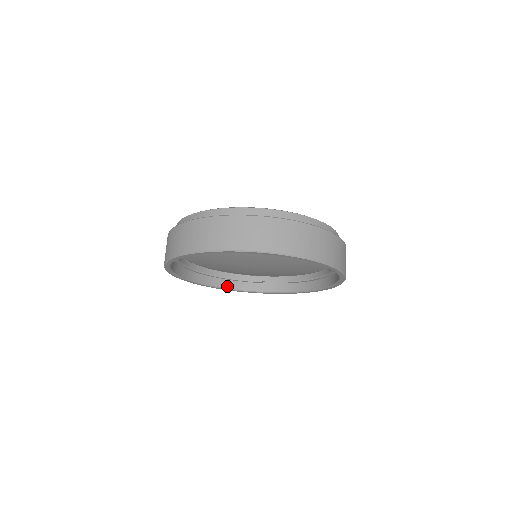
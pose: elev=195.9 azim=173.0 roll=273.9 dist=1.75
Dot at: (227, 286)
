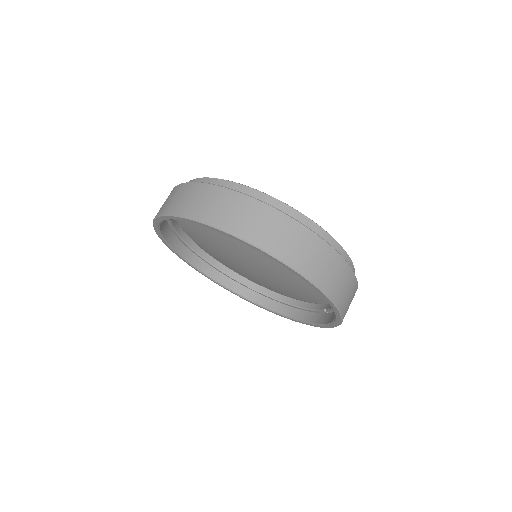
Dot at: (298, 317)
